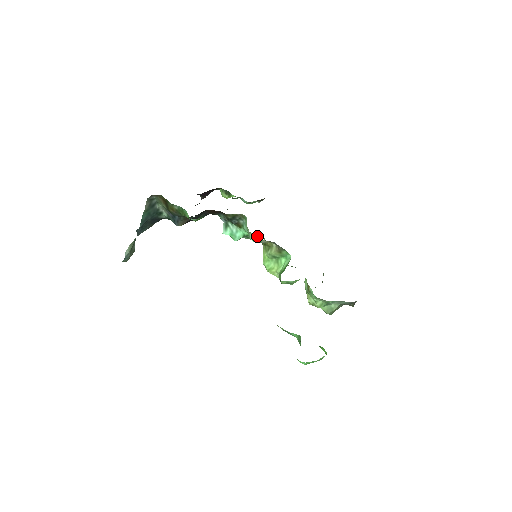
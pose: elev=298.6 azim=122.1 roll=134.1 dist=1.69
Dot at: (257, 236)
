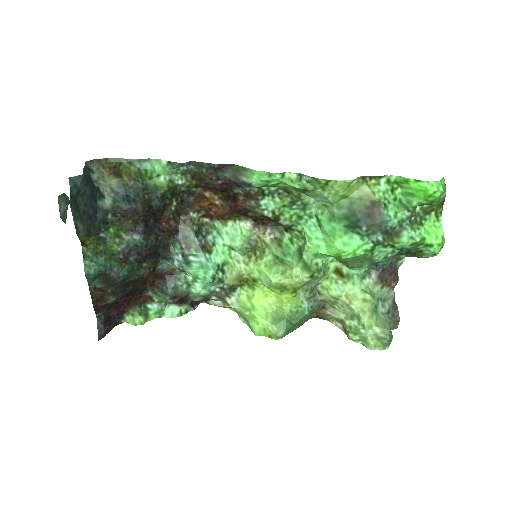
Dot at: (244, 224)
